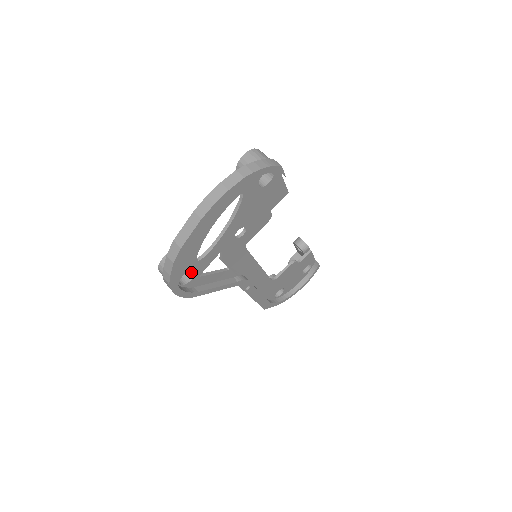
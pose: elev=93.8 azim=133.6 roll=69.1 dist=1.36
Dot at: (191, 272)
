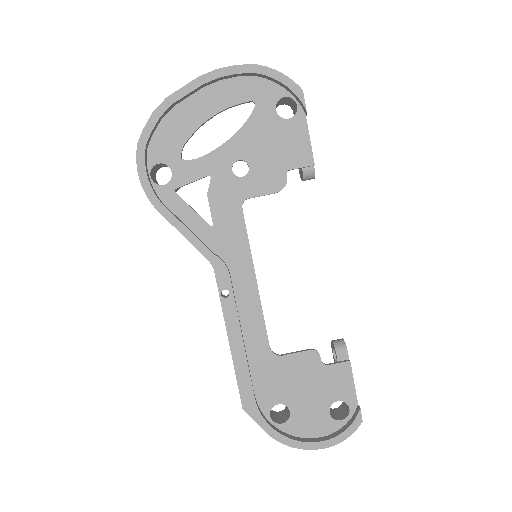
Dot at: (171, 181)
